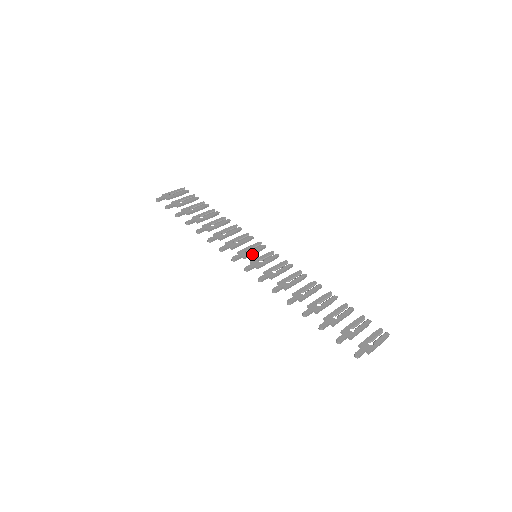
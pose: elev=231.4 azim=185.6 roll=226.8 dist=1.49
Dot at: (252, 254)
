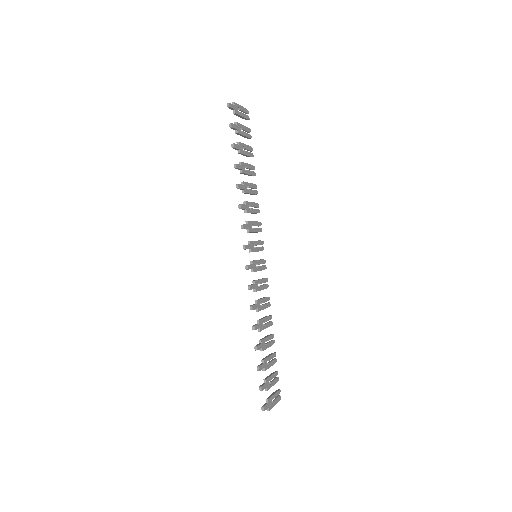
Dot at: (255, 251)
